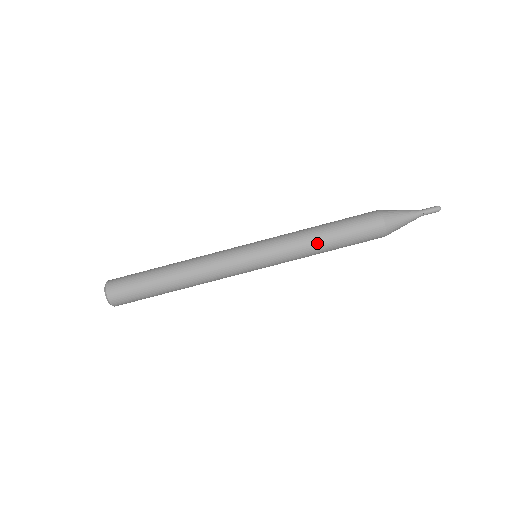
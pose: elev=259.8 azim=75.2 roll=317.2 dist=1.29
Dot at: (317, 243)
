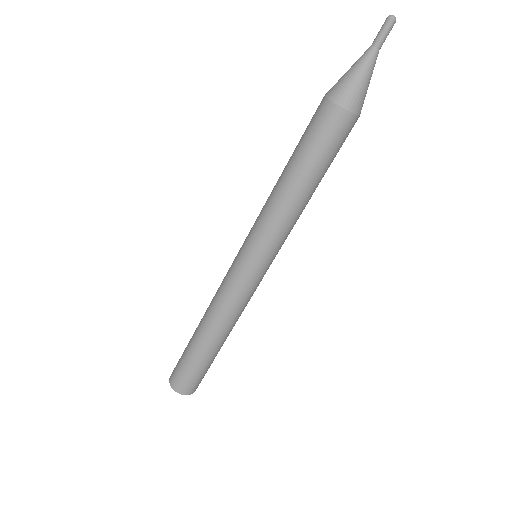
Dot at: (281, 188)
